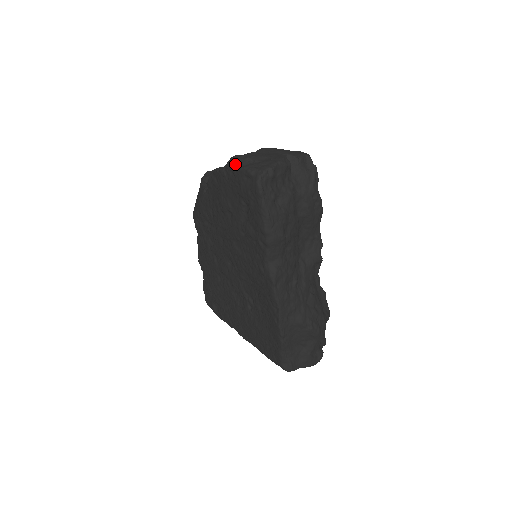
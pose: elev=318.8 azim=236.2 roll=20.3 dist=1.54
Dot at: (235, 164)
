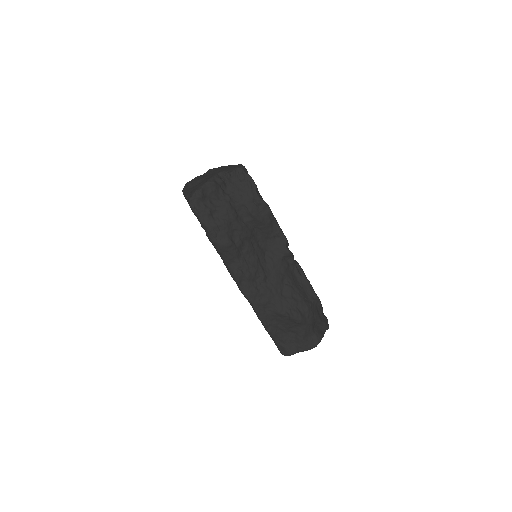
Dot at: (182, 191)
